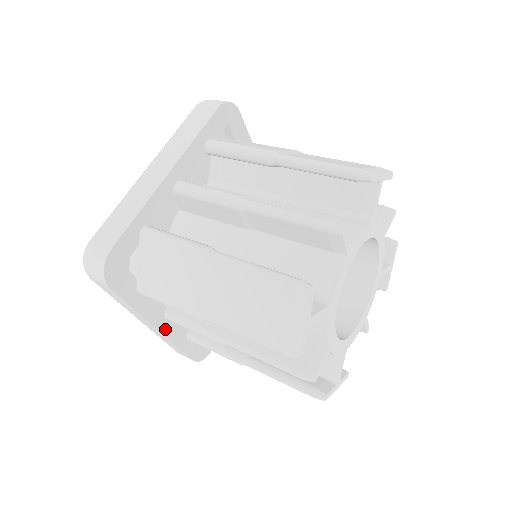
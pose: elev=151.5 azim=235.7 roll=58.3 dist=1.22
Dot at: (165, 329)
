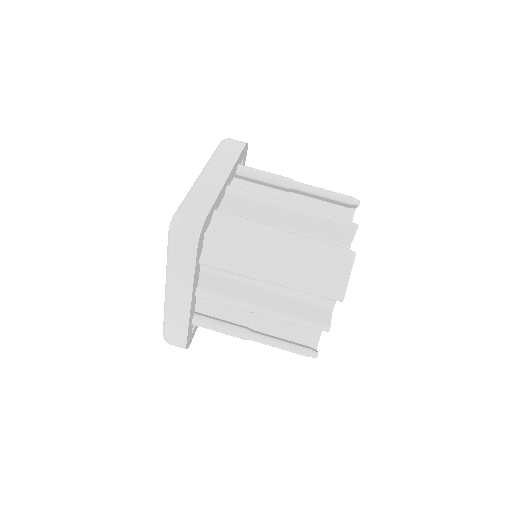
Dot at: occluded
